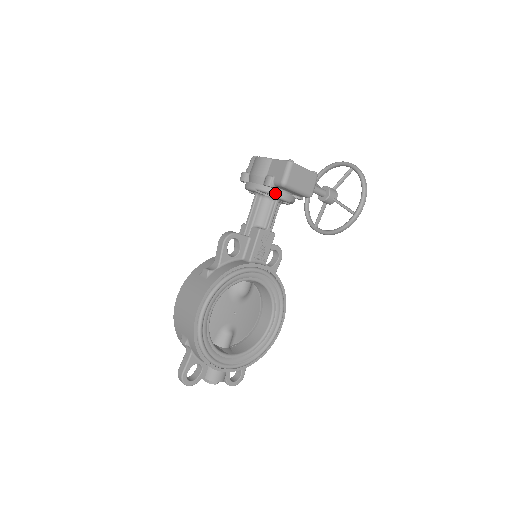
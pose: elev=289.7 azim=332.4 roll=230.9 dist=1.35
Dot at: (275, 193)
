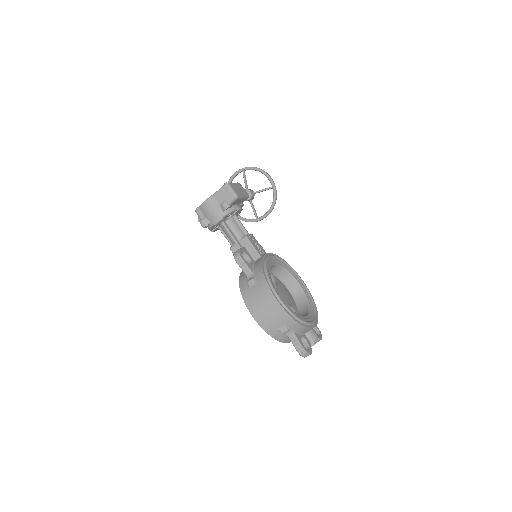
Dot at: (234, 209)
